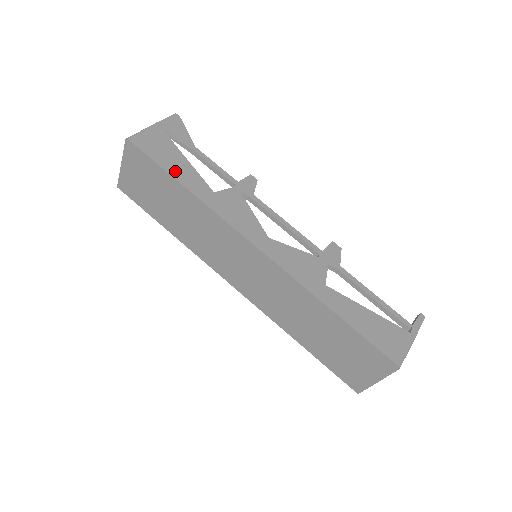
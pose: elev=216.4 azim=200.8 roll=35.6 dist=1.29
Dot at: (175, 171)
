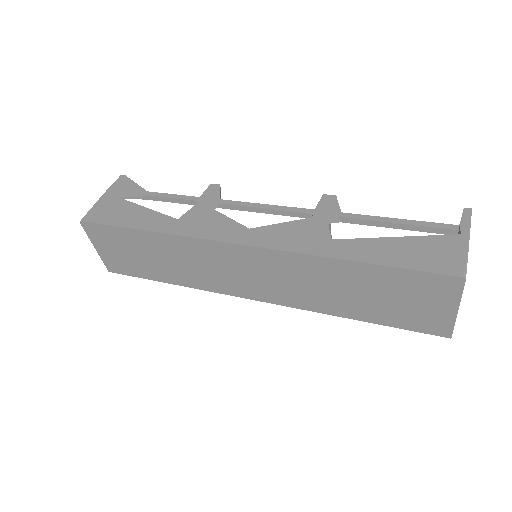
Dot at: (133, 222)
